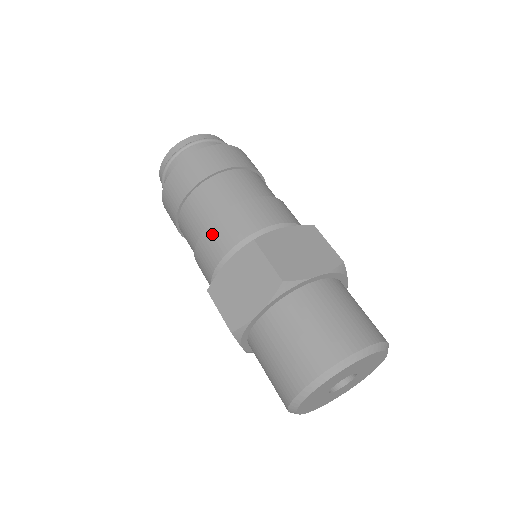
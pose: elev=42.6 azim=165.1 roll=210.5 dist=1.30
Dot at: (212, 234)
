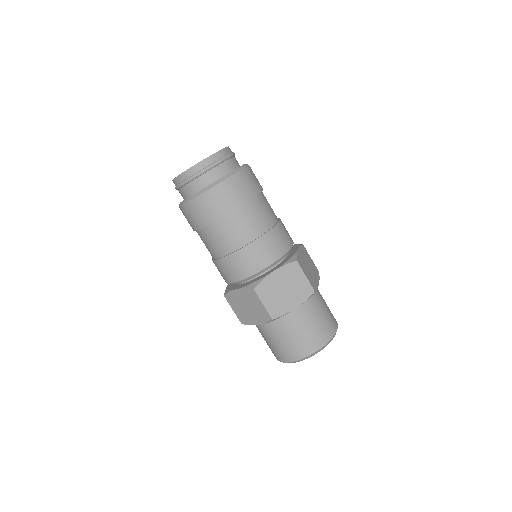
Dot at: (224, 266)
